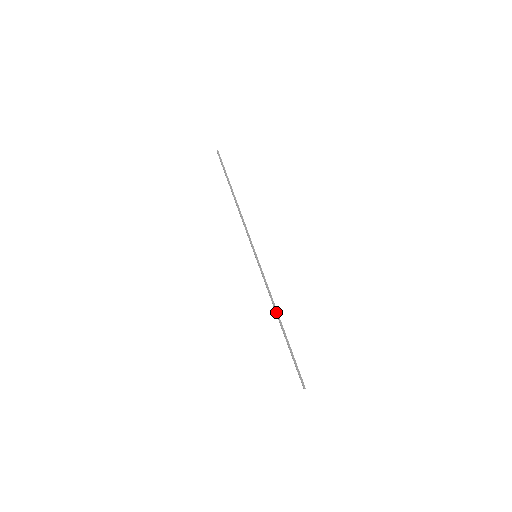
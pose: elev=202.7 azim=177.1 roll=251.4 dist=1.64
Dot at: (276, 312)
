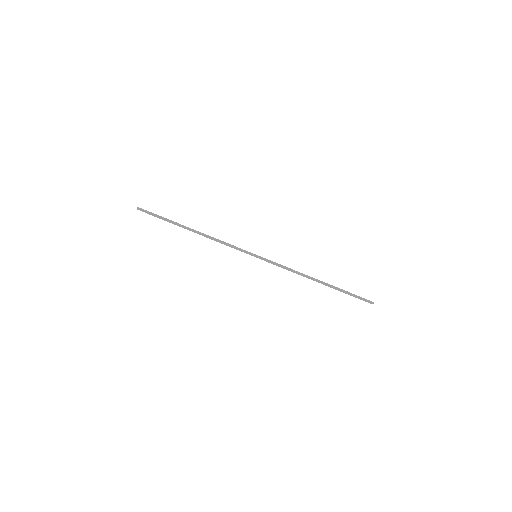
Dot at: (310, 277)
